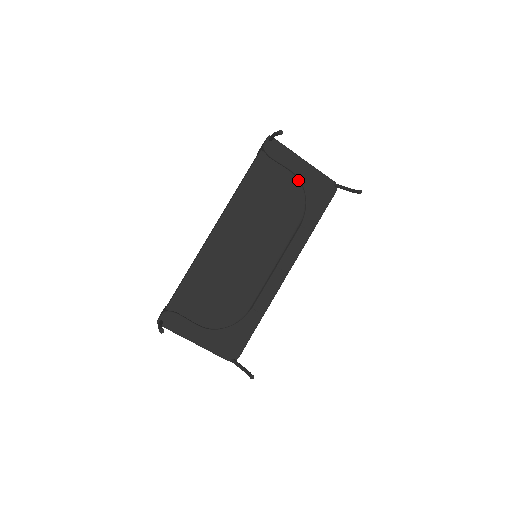
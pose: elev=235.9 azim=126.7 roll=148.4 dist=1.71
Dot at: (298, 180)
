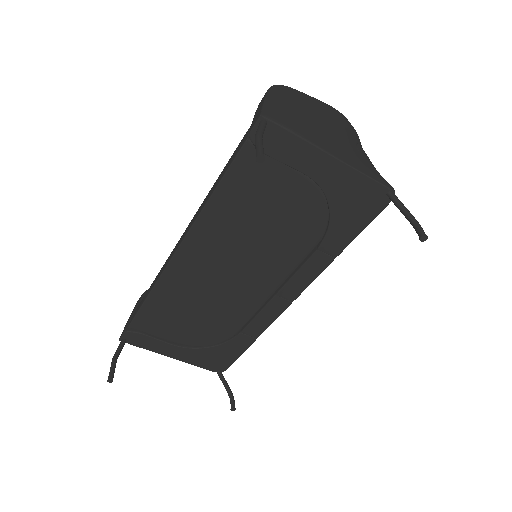
Dot at: (317, 186)
